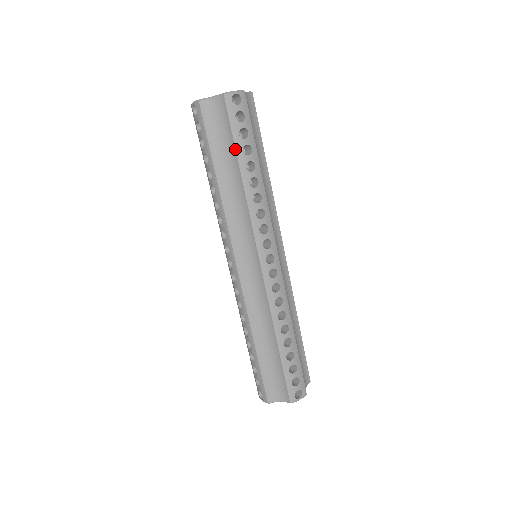
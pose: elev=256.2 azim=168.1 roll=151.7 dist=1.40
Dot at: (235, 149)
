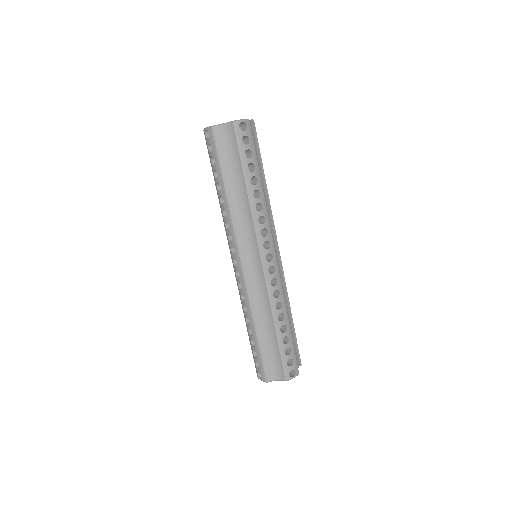
Dot at: (241, 166)
